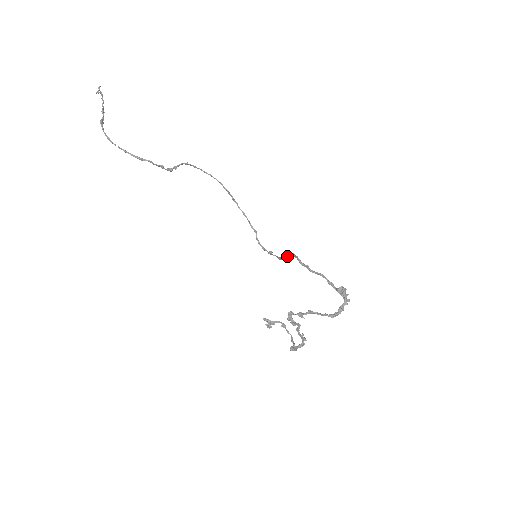
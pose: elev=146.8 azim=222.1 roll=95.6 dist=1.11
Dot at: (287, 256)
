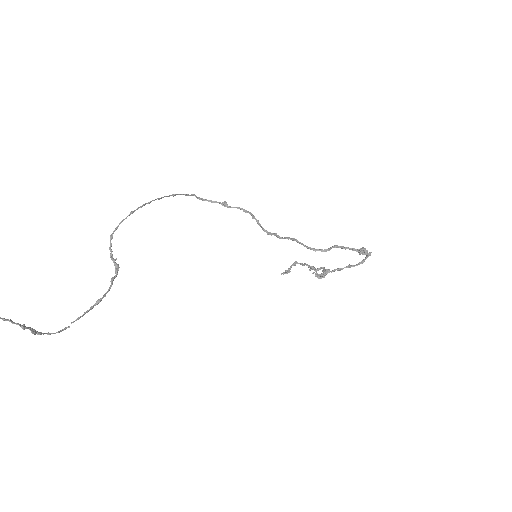
Dot at: occluded
